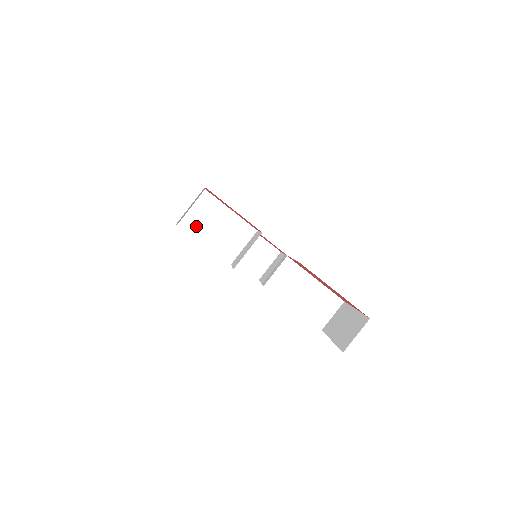
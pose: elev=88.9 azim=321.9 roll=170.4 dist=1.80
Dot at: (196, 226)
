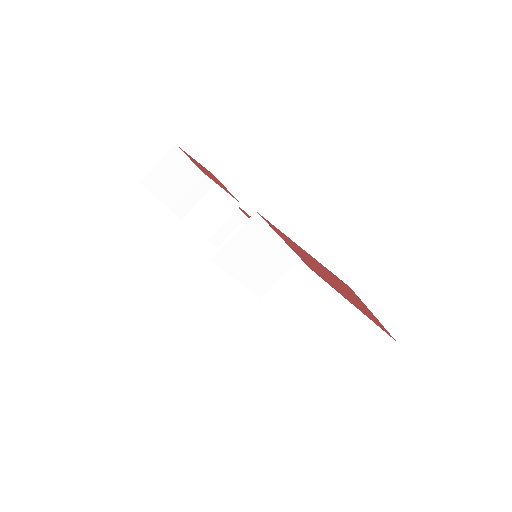
Dot at: (185, 210)
